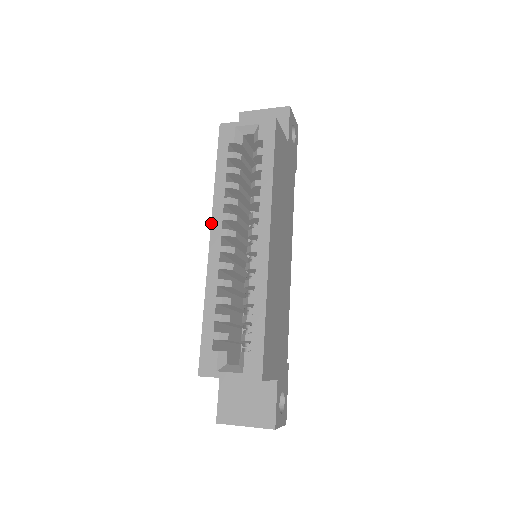
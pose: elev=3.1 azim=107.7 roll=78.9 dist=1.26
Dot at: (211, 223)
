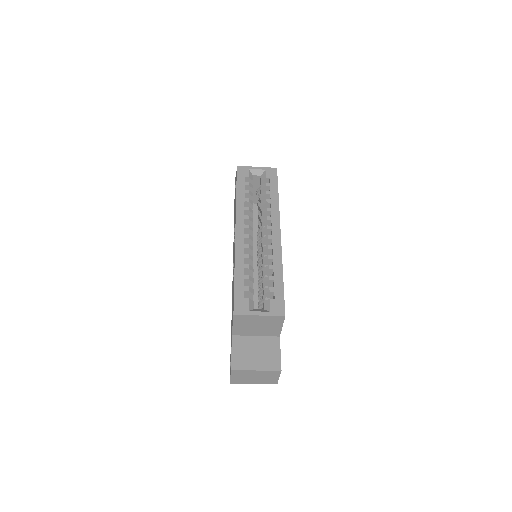
Dot at: (236, 220)
